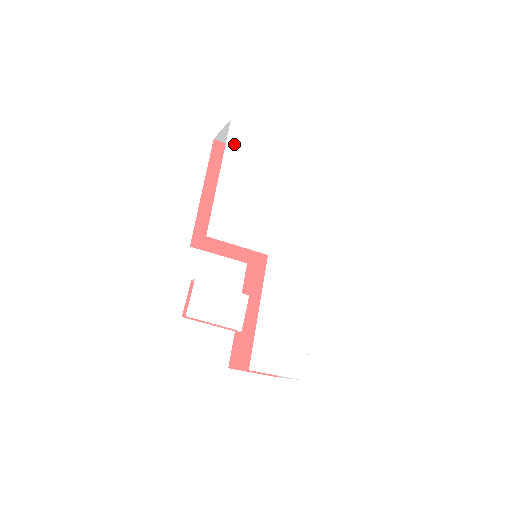
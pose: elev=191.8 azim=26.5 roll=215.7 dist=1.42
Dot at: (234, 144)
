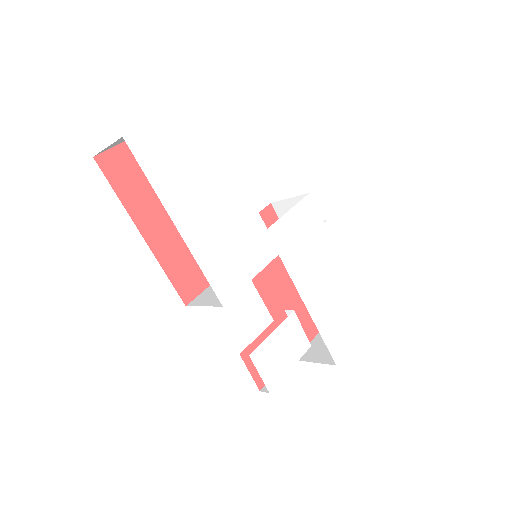
Dot at: (155, 168)
